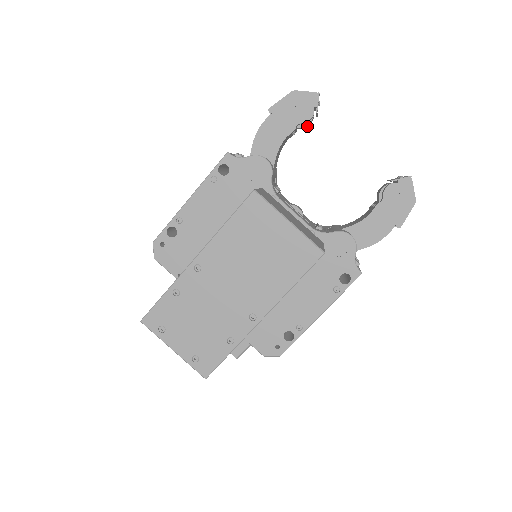
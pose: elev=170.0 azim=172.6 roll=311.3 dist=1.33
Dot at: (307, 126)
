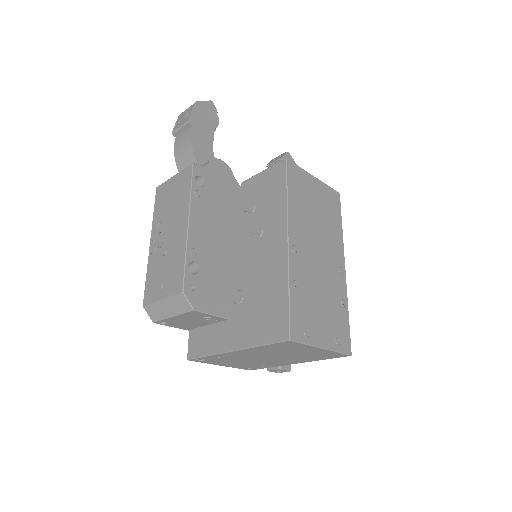
Dot at: occluded
